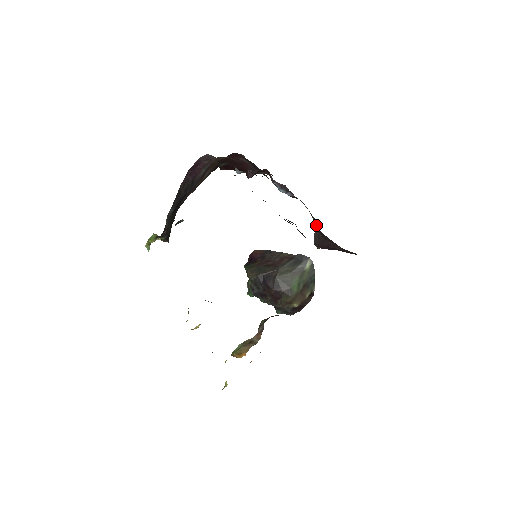
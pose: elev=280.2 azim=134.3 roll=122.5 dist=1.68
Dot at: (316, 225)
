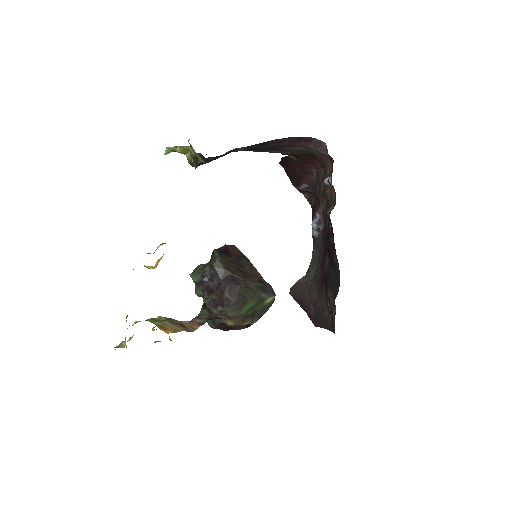
Dot at: (308, 275)
